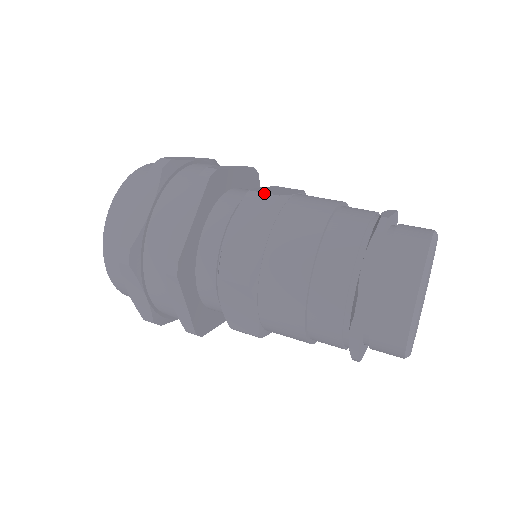
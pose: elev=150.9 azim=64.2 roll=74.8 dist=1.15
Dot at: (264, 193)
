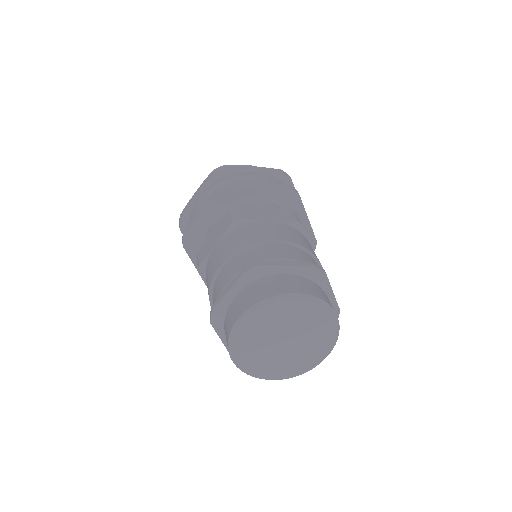
Dot at: (238, 212)
